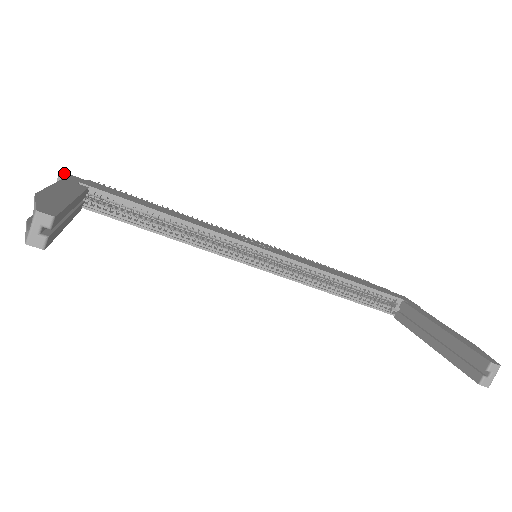
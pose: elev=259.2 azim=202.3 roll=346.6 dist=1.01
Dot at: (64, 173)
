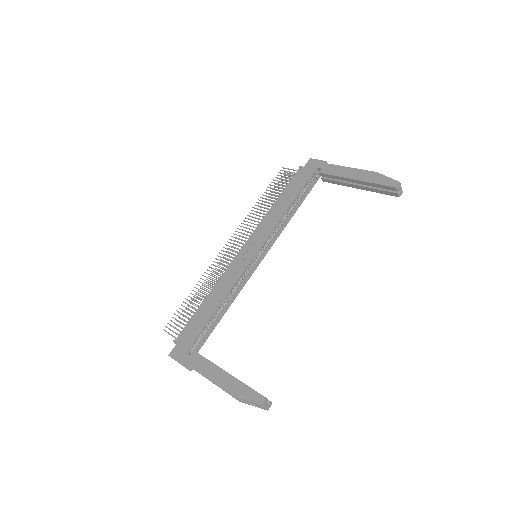
Dot at: occluded
